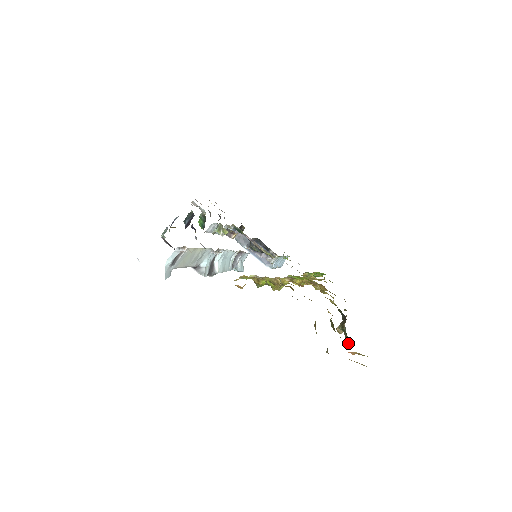
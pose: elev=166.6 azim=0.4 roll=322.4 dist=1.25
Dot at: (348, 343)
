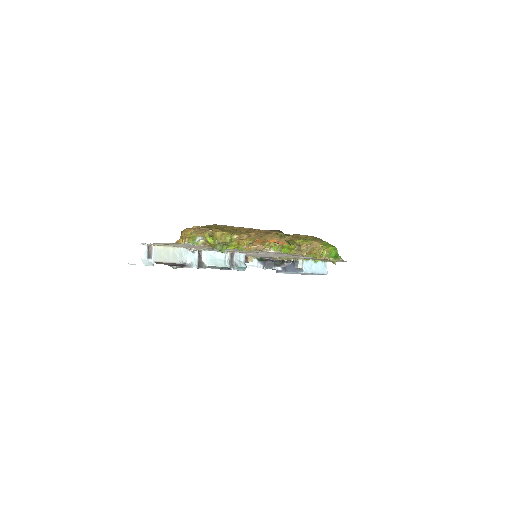
Dot at: (290, 245)
